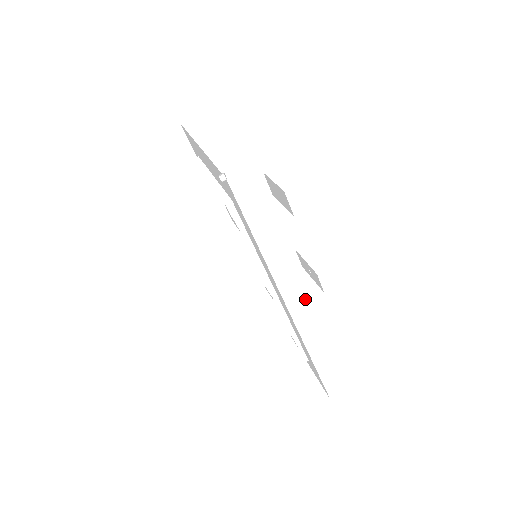
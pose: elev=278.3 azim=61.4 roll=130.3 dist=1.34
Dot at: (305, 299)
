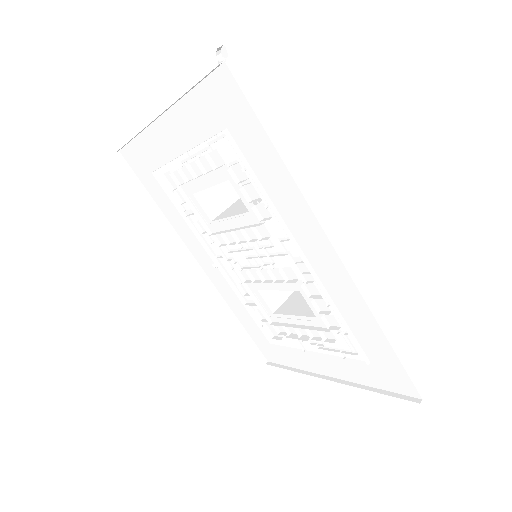
Dot at: occluded
